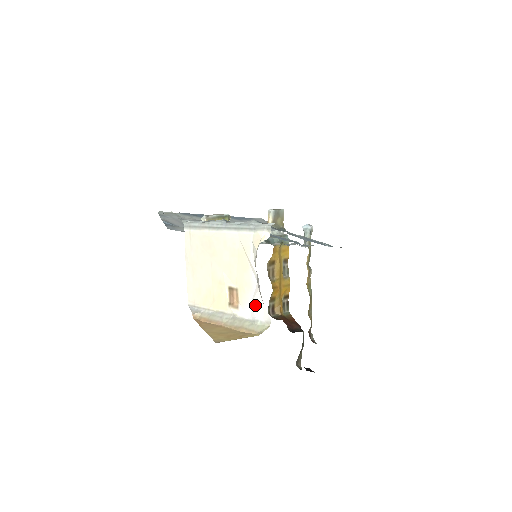
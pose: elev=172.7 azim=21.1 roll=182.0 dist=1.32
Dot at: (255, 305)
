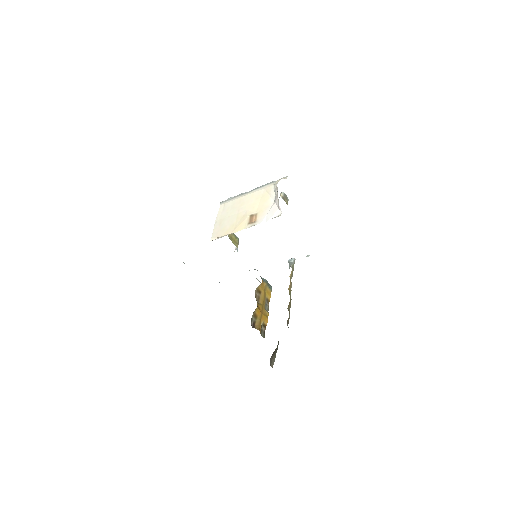
Dot at: (270, 213)
